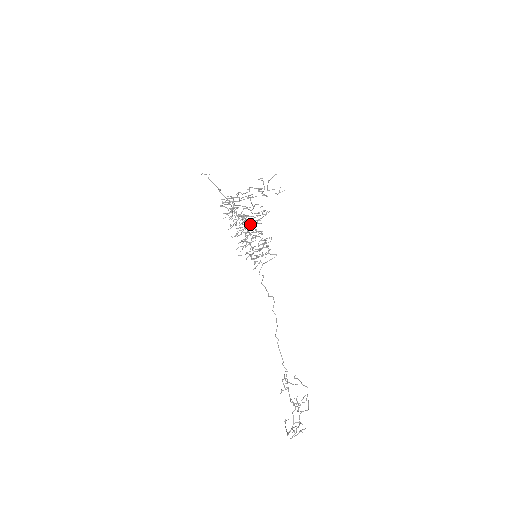
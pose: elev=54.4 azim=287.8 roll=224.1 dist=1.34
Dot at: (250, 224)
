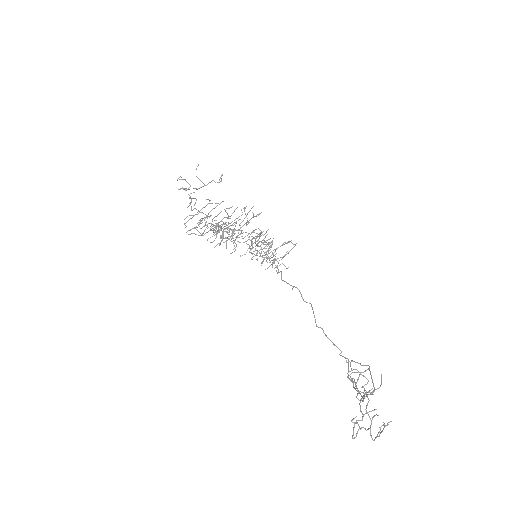
Dot at: (239, 230)
